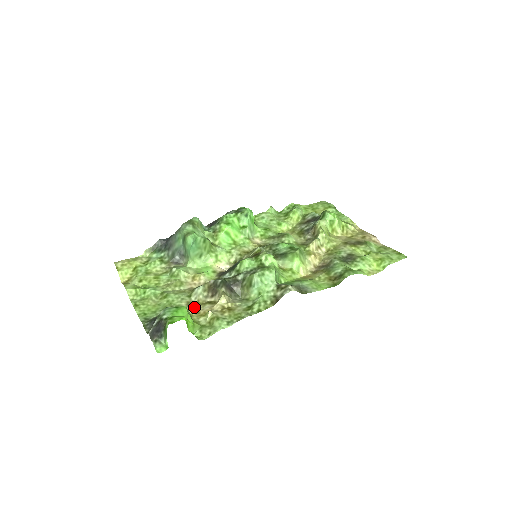
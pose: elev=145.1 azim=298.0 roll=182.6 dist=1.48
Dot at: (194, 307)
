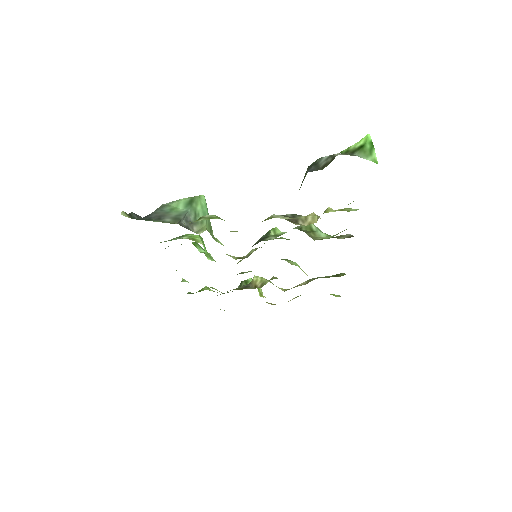
Dot at: occluded
